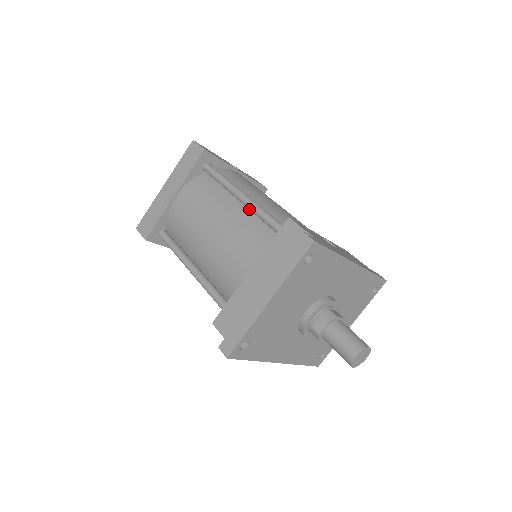
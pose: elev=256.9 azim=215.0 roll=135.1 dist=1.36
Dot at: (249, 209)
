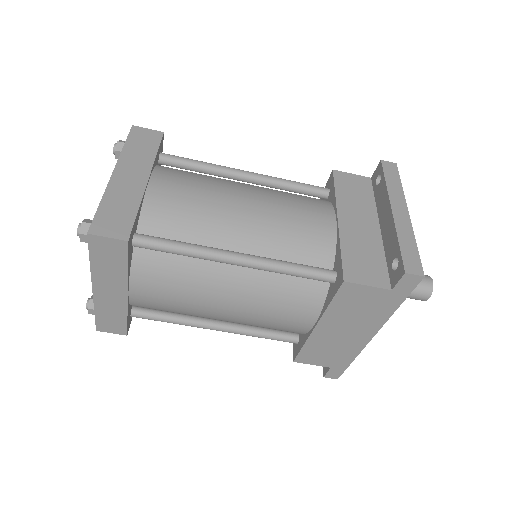
Dot at: occluded
